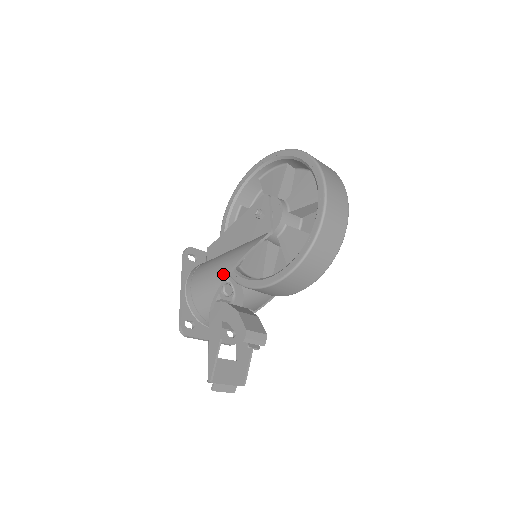
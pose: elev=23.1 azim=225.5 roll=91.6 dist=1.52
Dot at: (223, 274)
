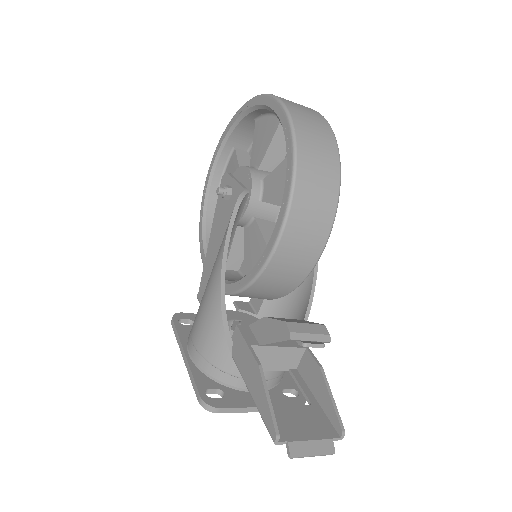
Dot at: (216, 279)
